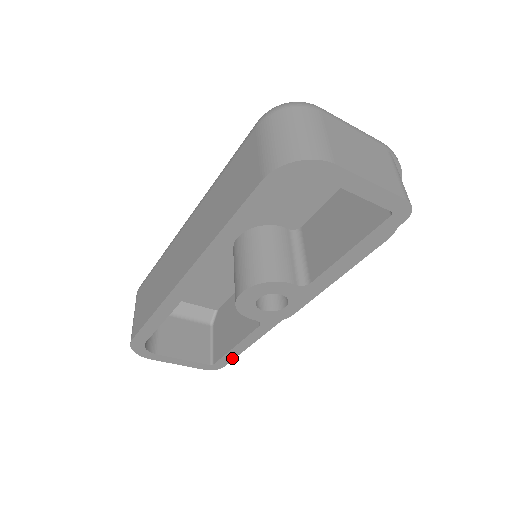
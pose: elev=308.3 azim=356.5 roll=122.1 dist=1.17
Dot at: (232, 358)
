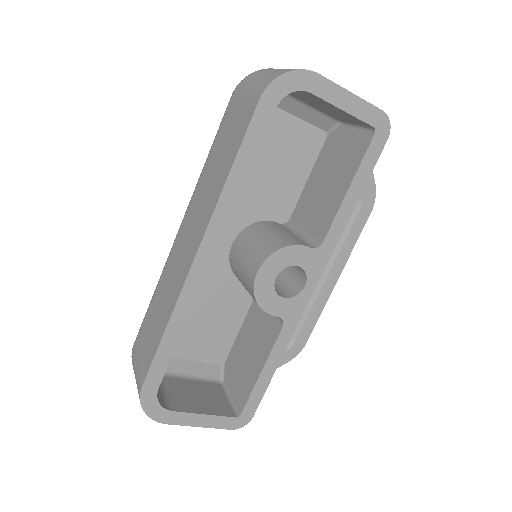
Dot at: (260, 397)
